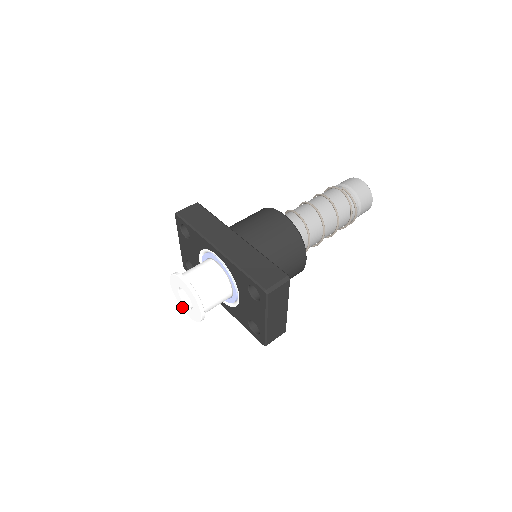
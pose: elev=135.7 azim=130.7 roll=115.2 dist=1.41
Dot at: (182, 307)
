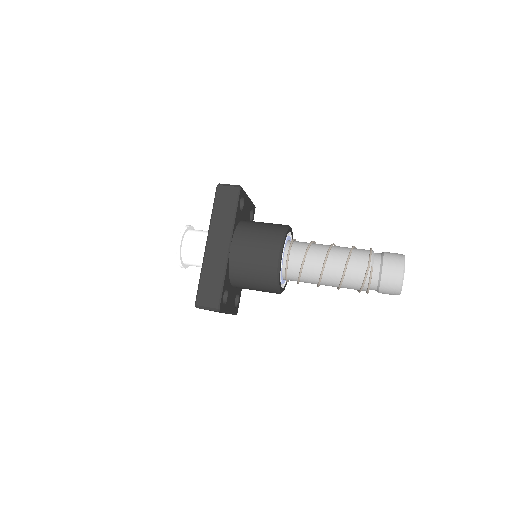
Dot at: occluded
